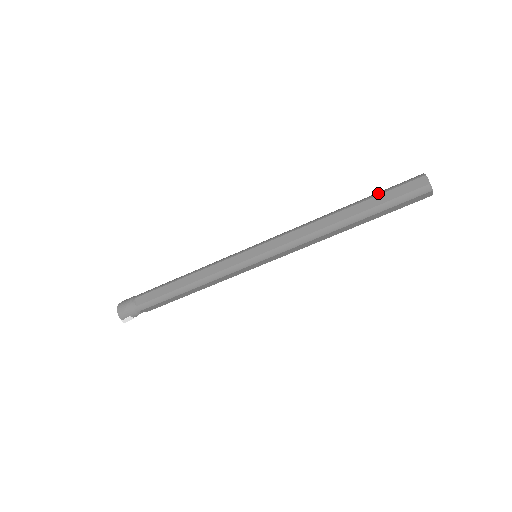
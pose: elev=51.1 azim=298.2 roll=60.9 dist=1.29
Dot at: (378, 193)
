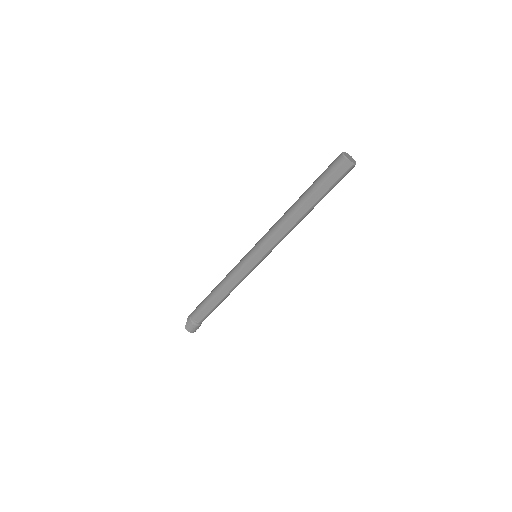
Dot at: (319, 185)
